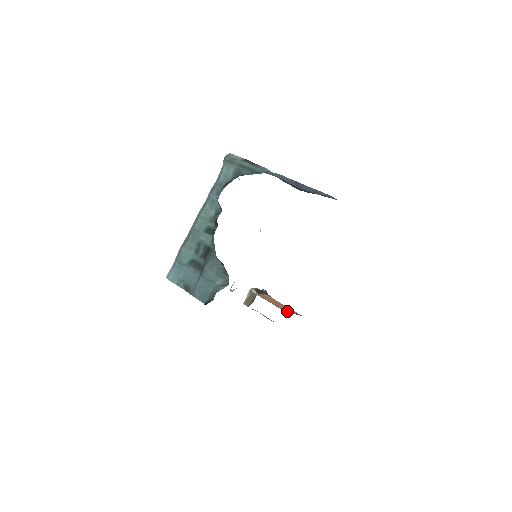
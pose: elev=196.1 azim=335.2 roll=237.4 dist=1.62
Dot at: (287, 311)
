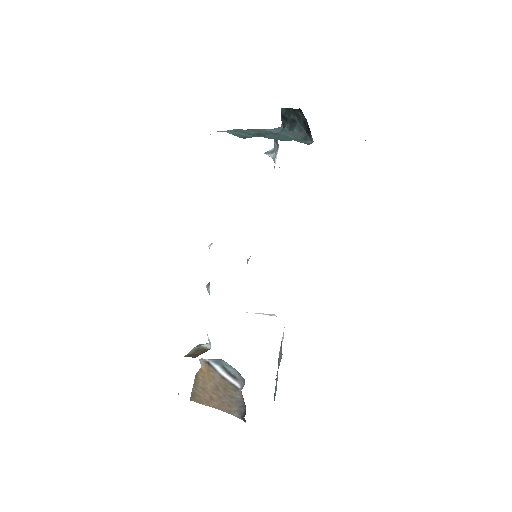
Dot at: occluded
